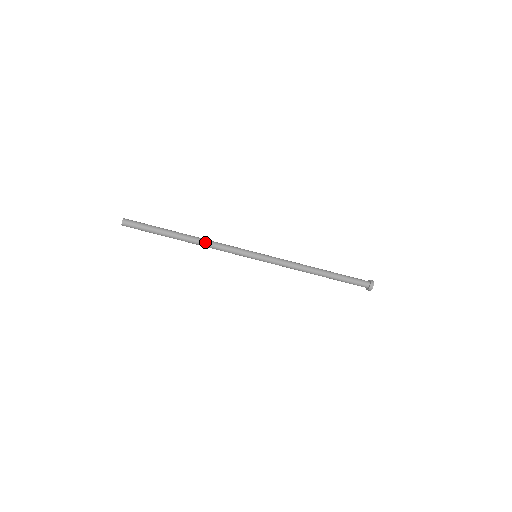
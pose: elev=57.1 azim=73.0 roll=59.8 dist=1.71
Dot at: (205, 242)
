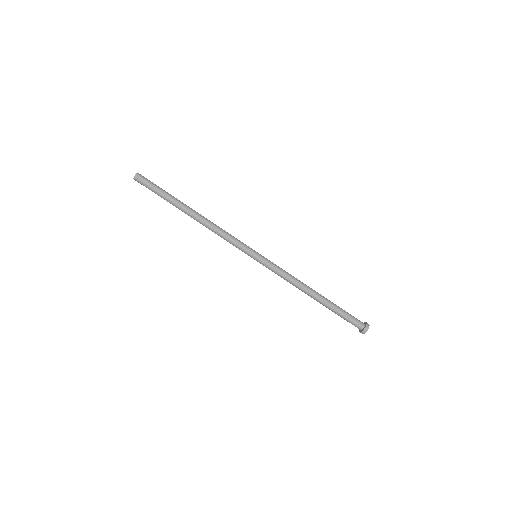
Dot at: (209, 224)
